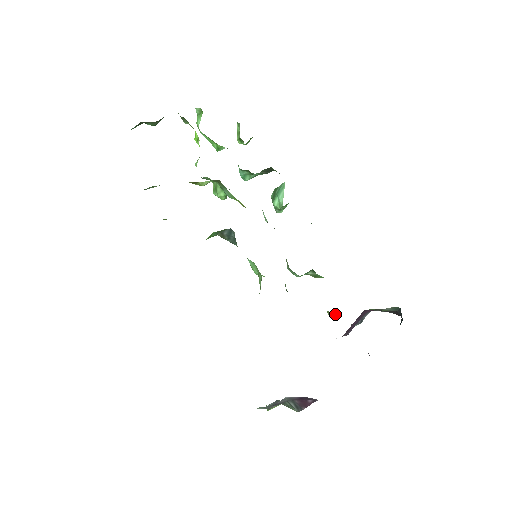
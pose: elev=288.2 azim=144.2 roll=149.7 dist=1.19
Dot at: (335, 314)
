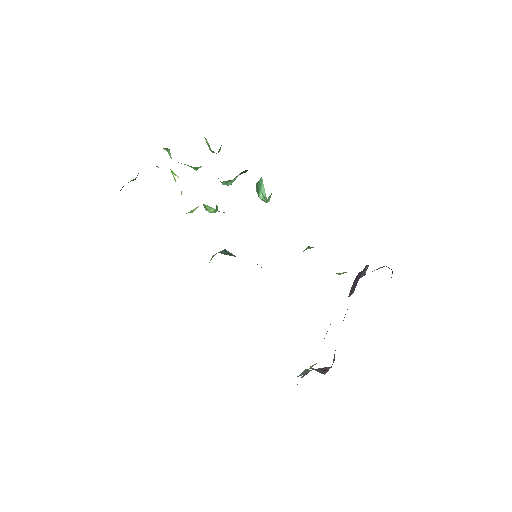
Dot at: (342, 273)
